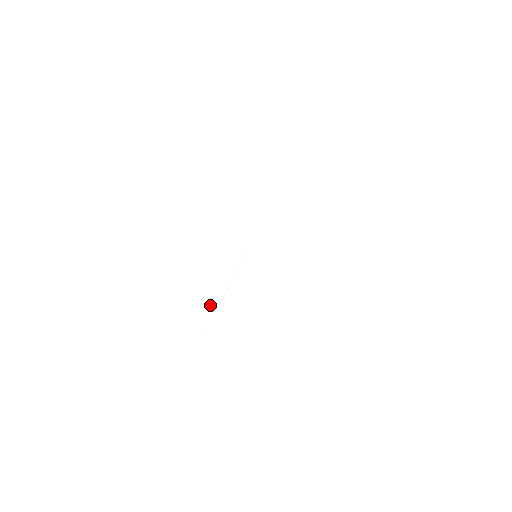
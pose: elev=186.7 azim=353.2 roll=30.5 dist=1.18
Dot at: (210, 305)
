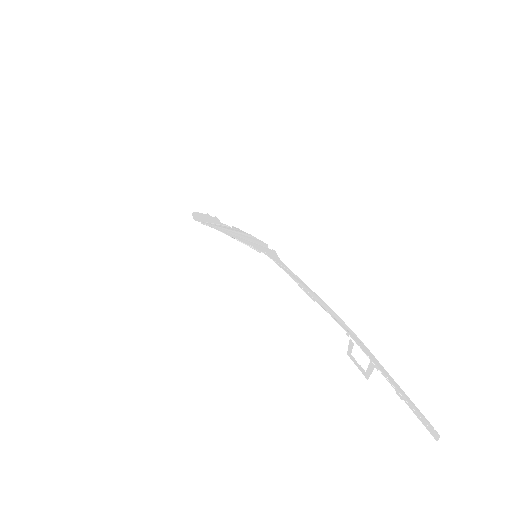
Dot at: (223, 227)
